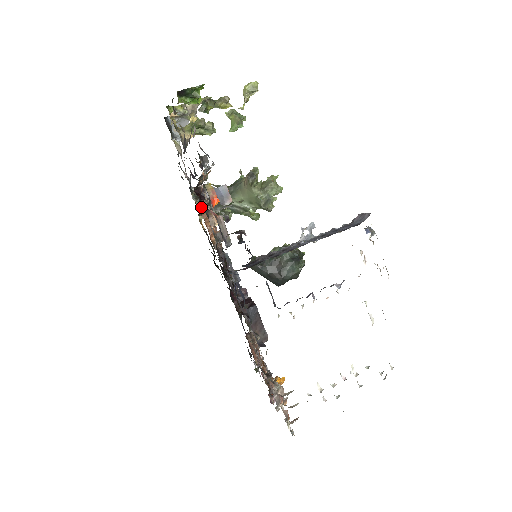
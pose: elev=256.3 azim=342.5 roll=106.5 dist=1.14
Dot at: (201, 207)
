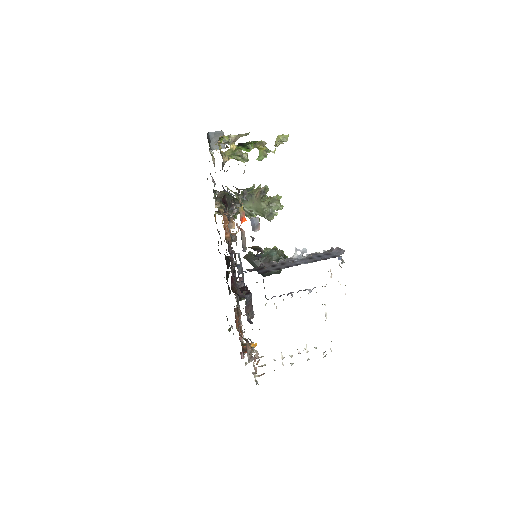
Dot at: (224, 212)
